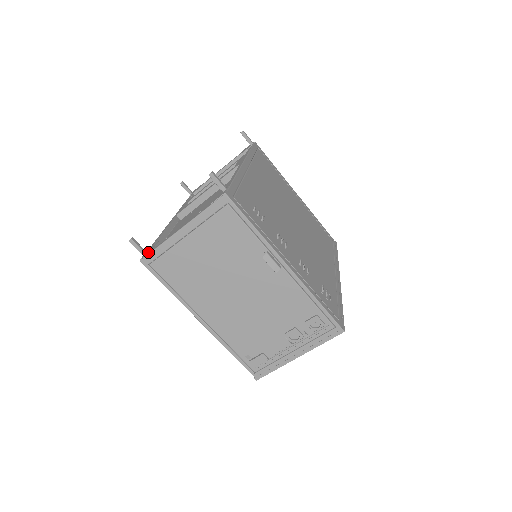
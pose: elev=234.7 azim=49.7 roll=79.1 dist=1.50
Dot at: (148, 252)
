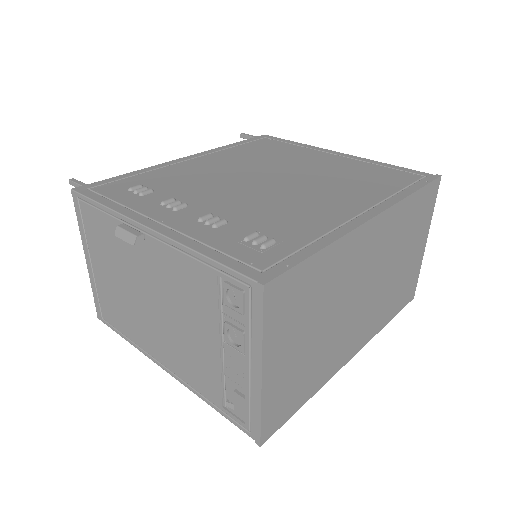
Dot at: occluded
